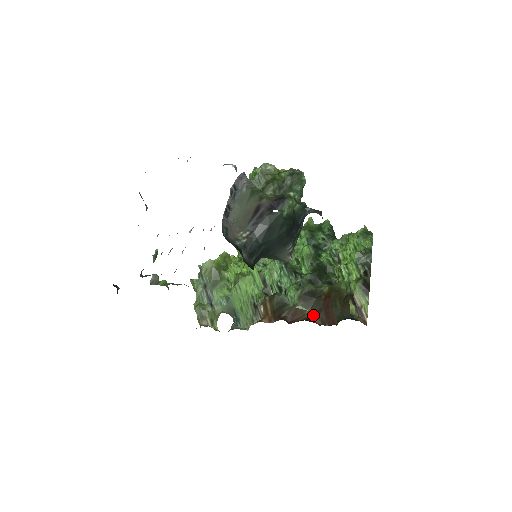
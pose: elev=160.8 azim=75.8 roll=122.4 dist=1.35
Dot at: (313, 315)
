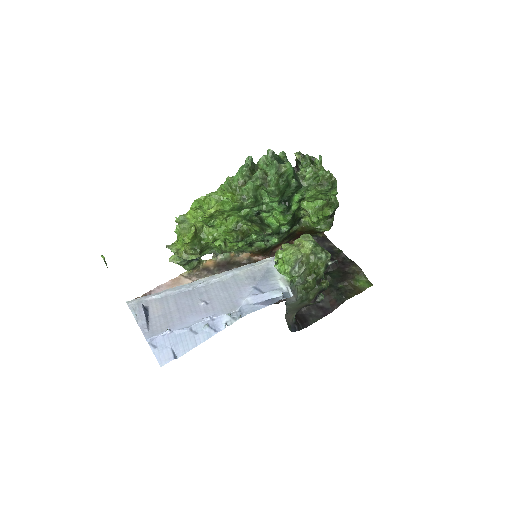
Dot at: (288, 241)
